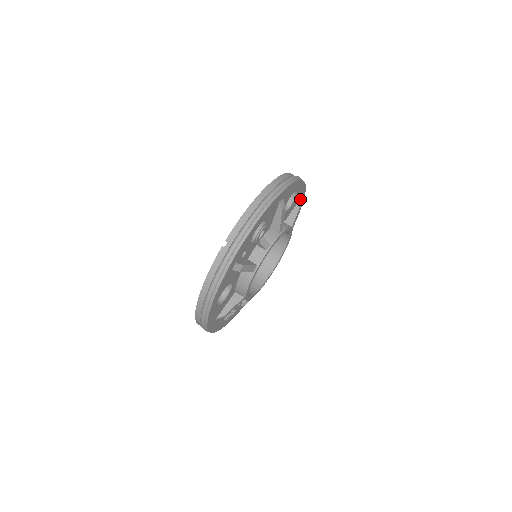
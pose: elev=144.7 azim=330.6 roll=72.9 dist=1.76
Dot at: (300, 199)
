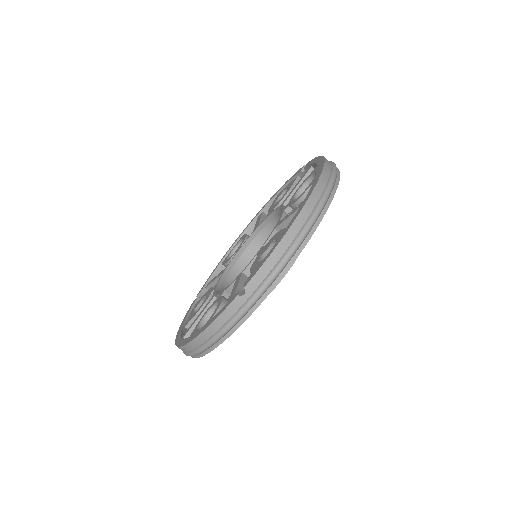
Dot at: occluded
